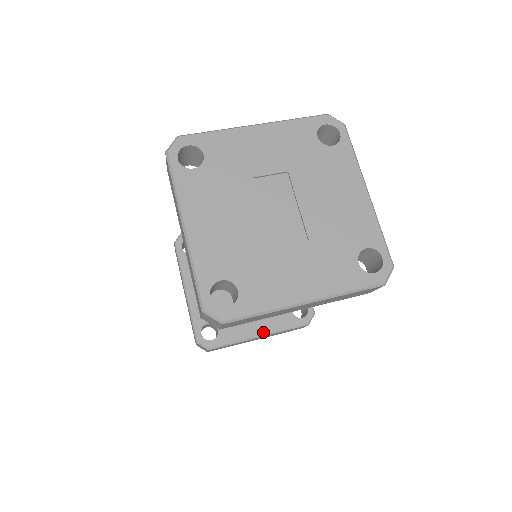
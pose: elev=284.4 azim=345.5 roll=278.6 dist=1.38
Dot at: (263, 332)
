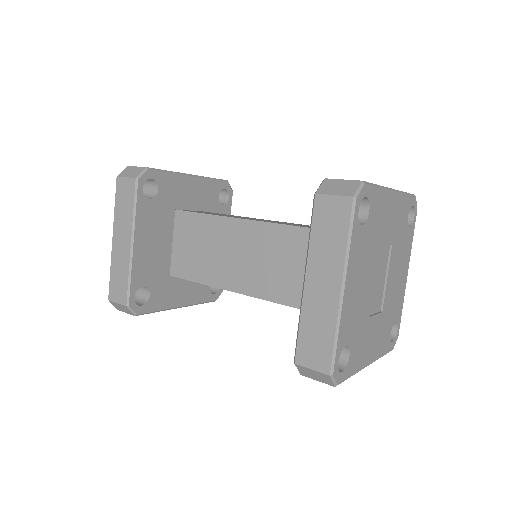
Dot at: (184, 303)
